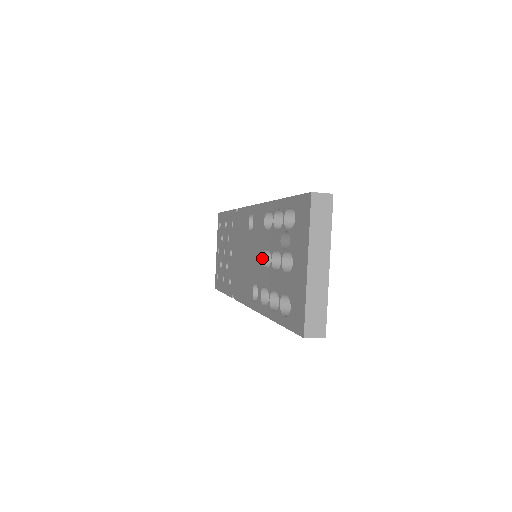
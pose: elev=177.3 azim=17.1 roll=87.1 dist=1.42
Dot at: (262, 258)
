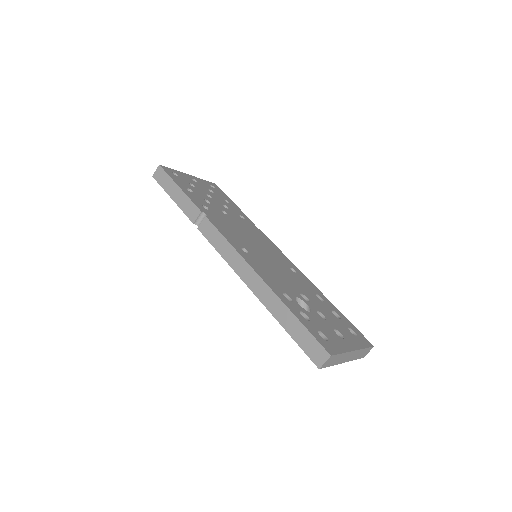
Dot at: occluded
